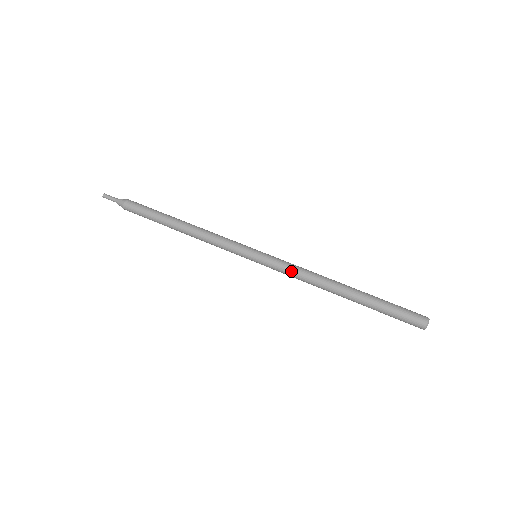
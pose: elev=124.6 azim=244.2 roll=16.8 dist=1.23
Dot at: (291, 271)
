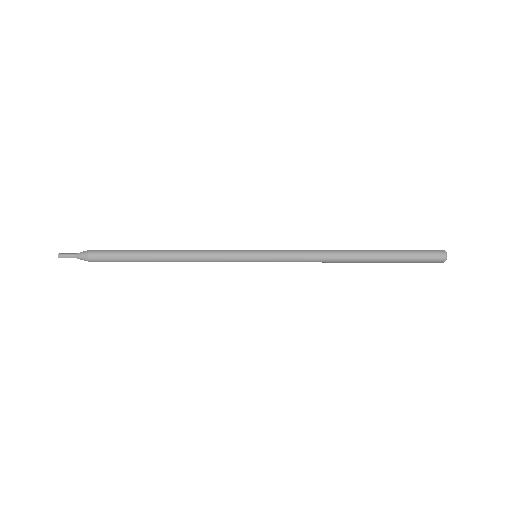
Dot at: occluded
